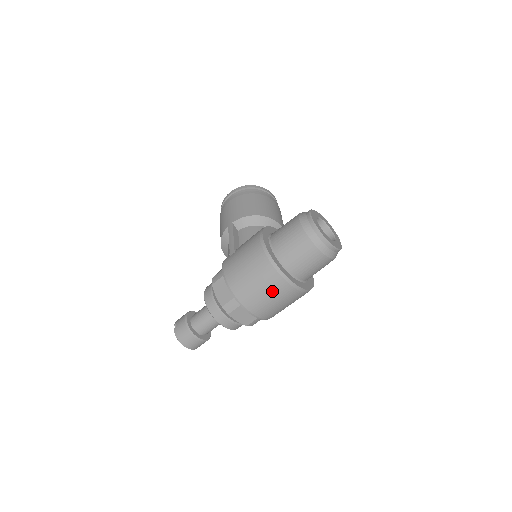
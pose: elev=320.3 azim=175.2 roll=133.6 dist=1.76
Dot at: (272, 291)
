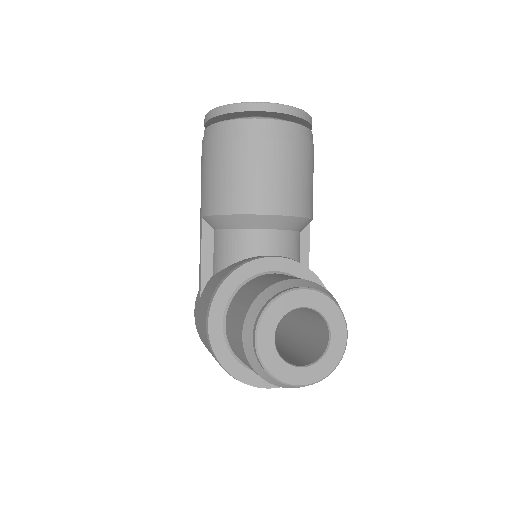
Dot at: occluded
